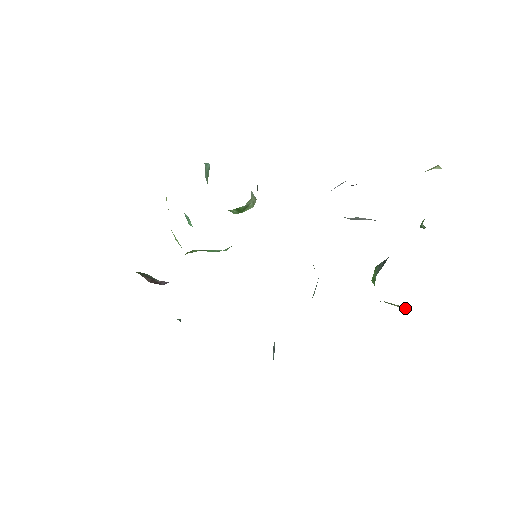
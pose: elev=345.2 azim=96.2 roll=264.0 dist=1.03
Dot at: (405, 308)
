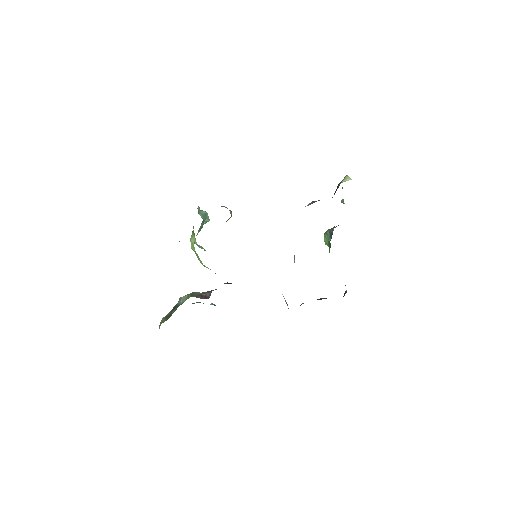
Dot at: occluded
